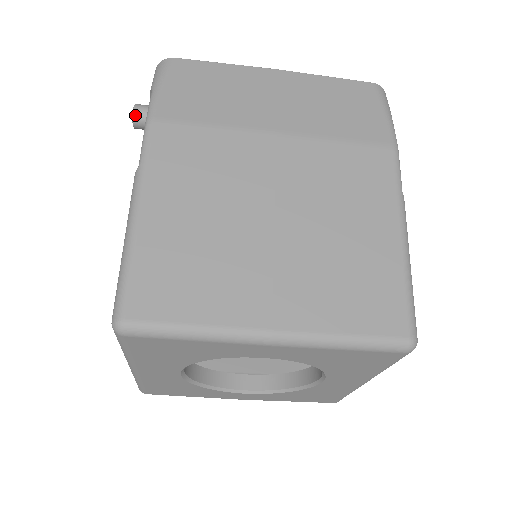
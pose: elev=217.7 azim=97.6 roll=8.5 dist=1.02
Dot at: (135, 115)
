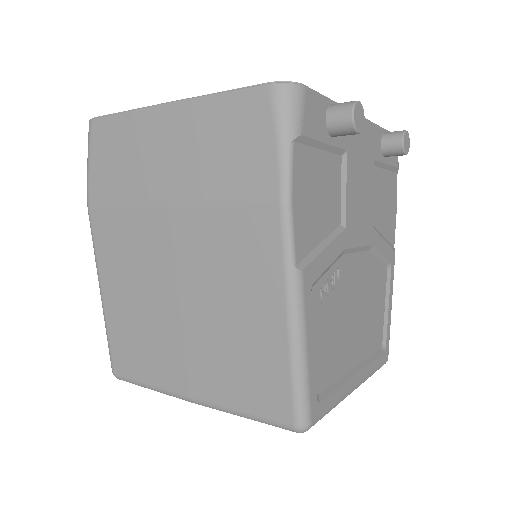
Dot at: occluded
